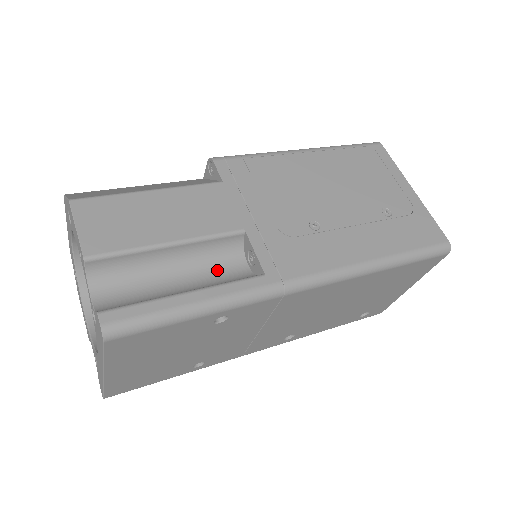
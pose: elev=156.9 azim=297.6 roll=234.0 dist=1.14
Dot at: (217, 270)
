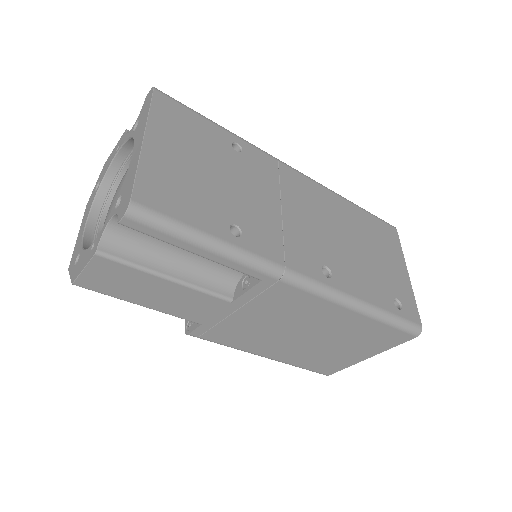
Dot at: occluded
